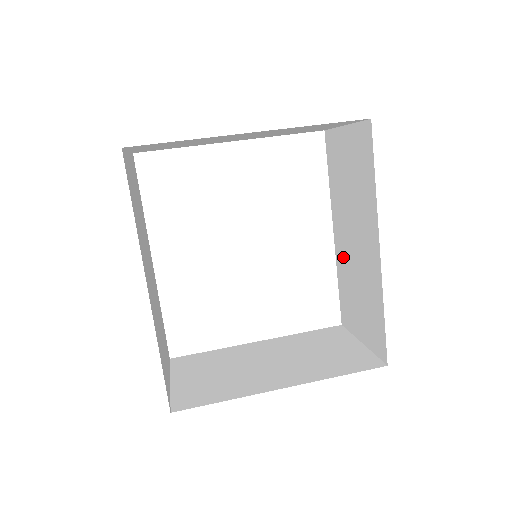
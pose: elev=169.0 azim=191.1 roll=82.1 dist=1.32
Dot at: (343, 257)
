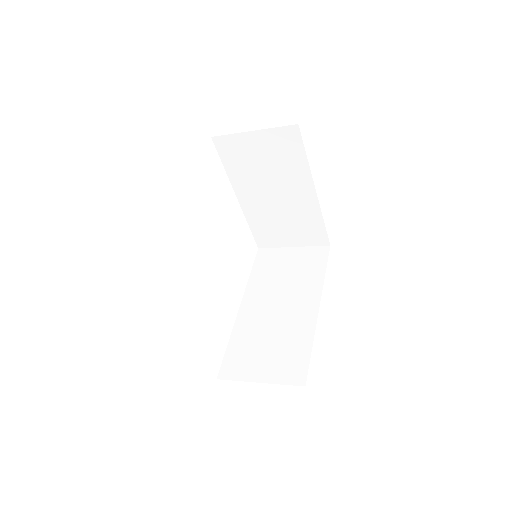
Dot at: (251, 321)
